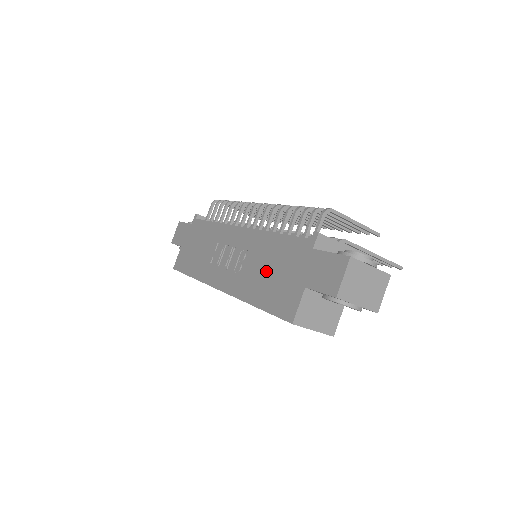
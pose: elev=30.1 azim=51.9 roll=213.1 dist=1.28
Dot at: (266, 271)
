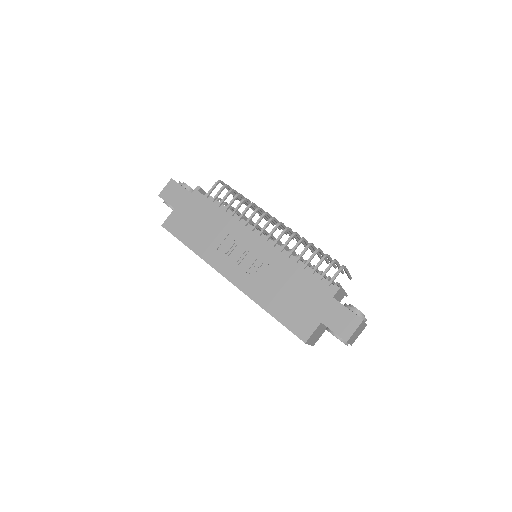
Dot at: (284, 291)
